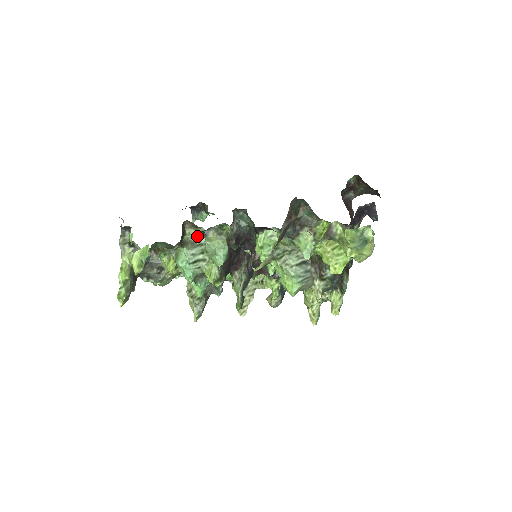
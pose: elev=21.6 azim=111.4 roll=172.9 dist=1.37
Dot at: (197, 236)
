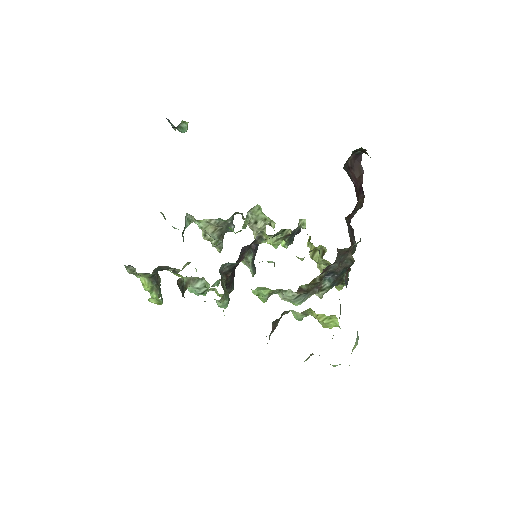
Dot at: occluded
